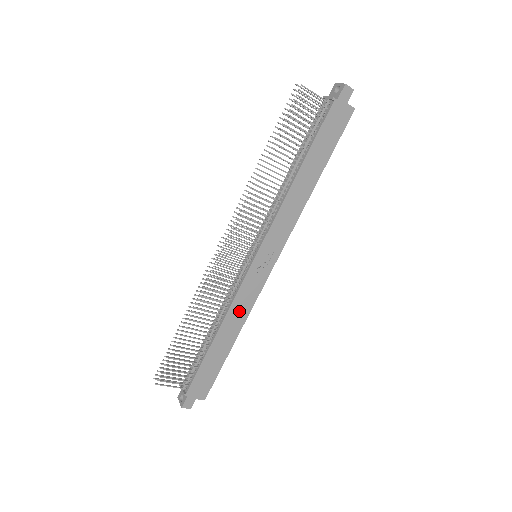
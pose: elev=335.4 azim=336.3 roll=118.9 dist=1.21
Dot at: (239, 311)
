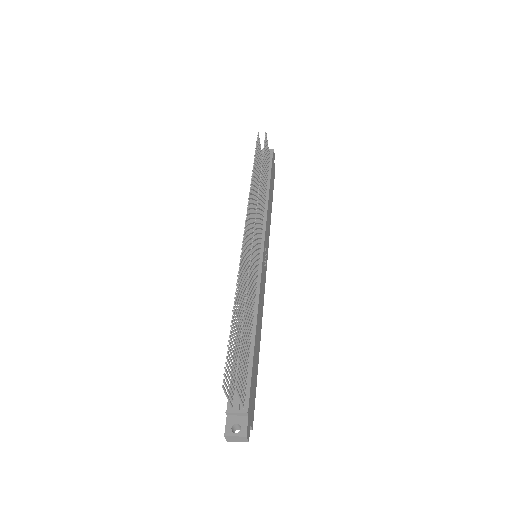
Dot at: (260, 307)
